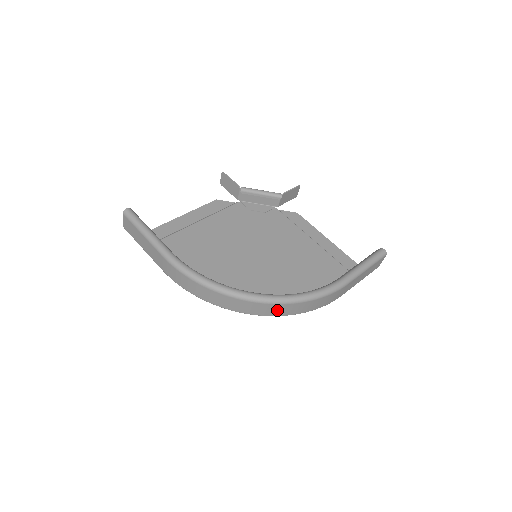
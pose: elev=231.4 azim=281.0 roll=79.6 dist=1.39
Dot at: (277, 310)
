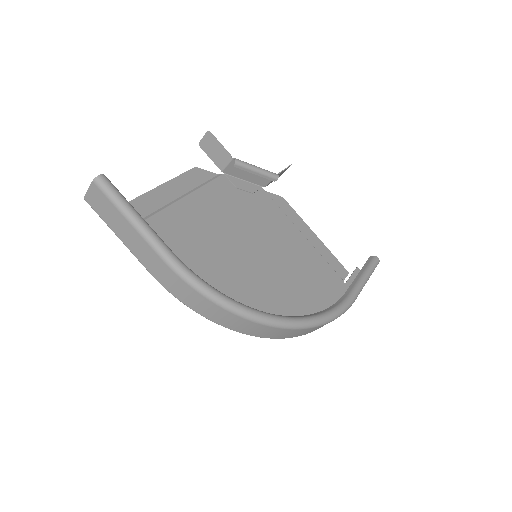
Dot at: (292, 334)
